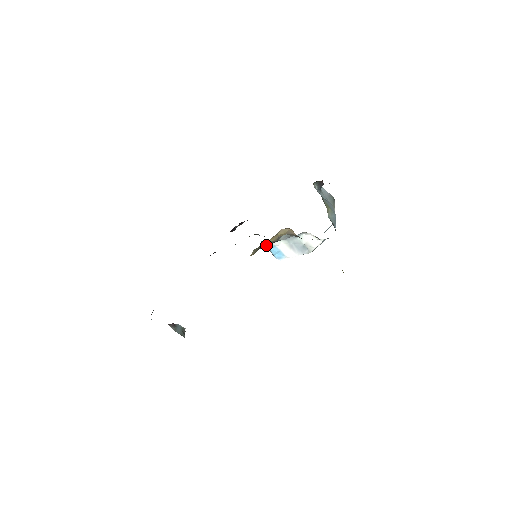
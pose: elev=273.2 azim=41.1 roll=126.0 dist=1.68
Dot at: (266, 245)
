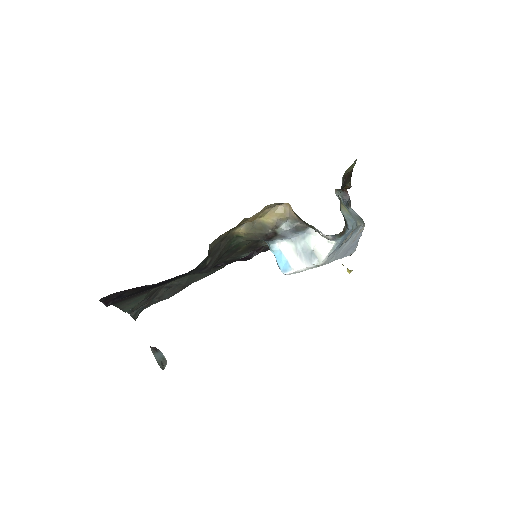
Dot at: (266, 236)
